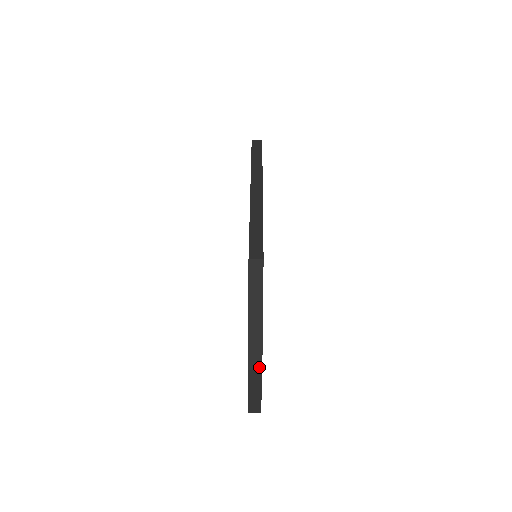
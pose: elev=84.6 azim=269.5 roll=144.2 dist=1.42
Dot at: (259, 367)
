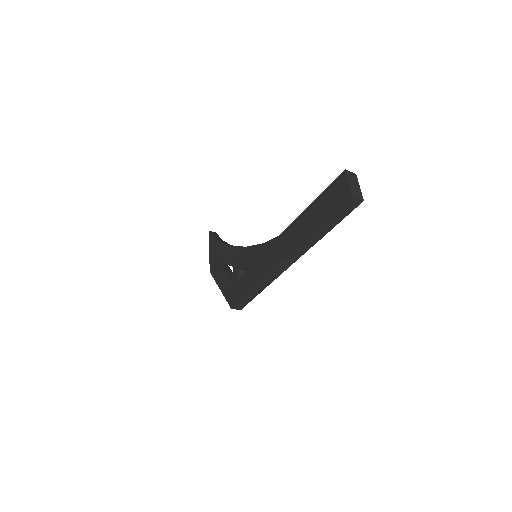
Dot at: occluded
